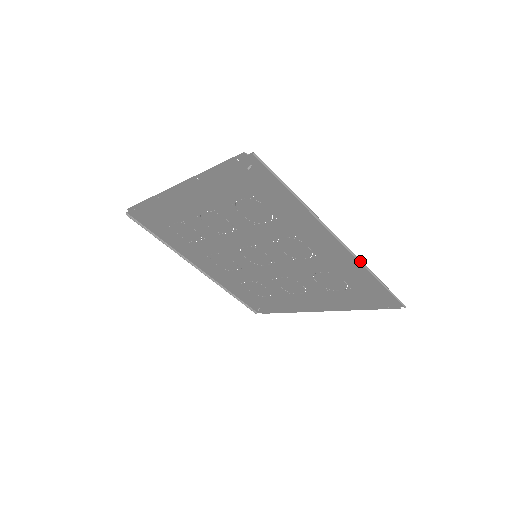
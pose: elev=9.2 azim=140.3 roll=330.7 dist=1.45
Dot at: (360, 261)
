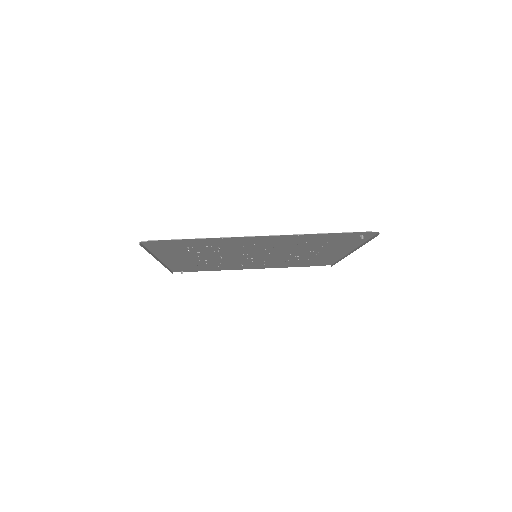
Dot at: (344, 257)
